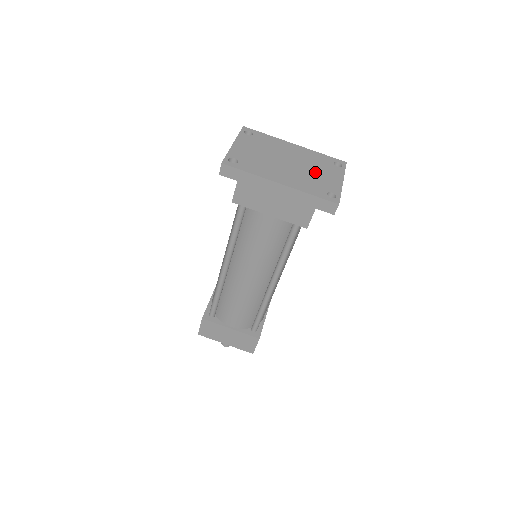
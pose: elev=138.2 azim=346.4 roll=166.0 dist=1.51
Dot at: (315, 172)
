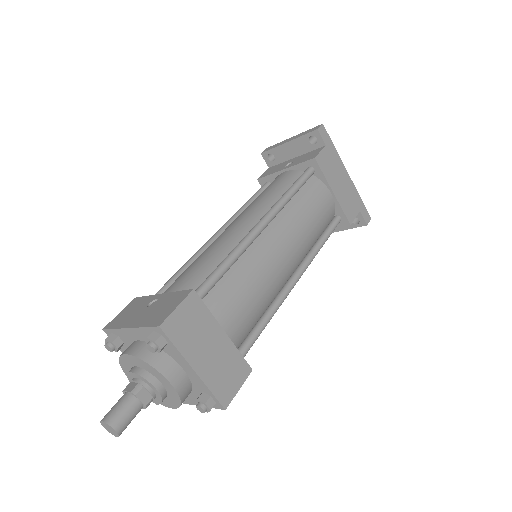
Dot at: occluded
